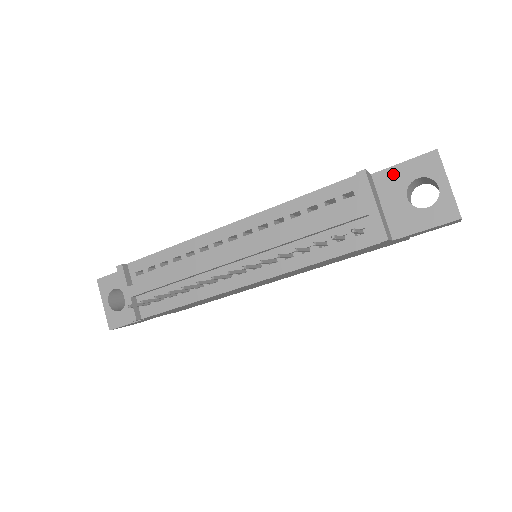
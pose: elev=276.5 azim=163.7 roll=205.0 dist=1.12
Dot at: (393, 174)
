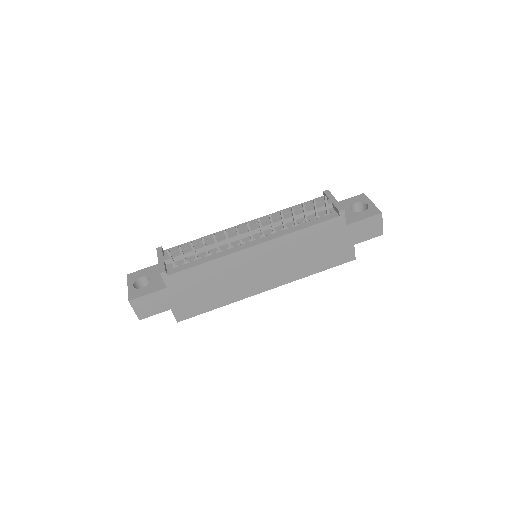
Dot at: (342, 203)
